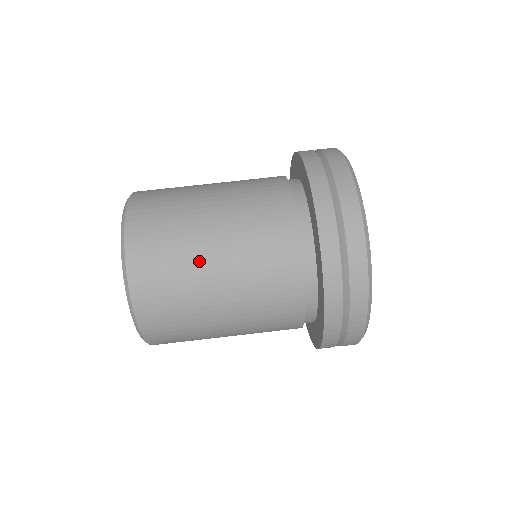
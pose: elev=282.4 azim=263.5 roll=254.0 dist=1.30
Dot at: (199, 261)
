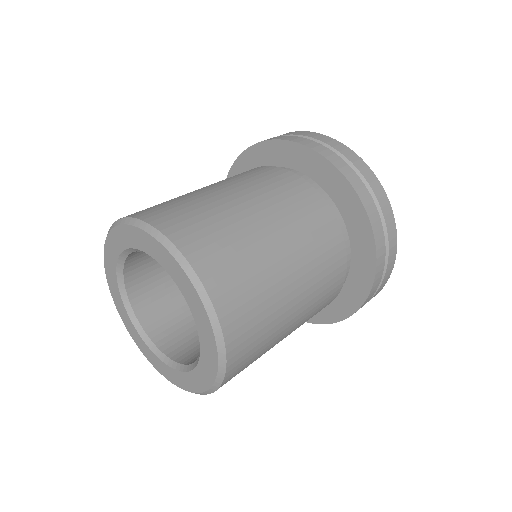
Dot at: occluded
